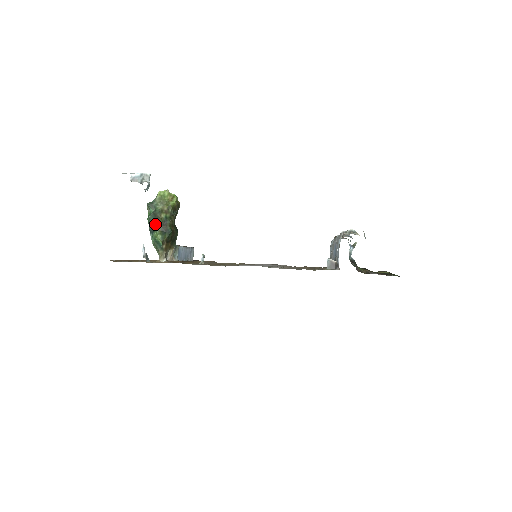
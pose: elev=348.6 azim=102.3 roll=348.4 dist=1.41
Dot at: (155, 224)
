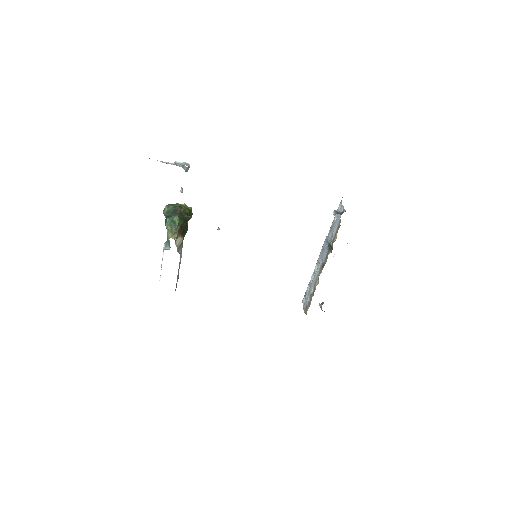
Dot at: (174, 212)
